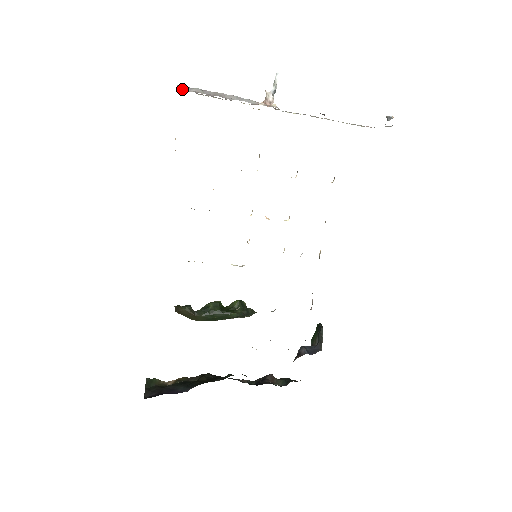
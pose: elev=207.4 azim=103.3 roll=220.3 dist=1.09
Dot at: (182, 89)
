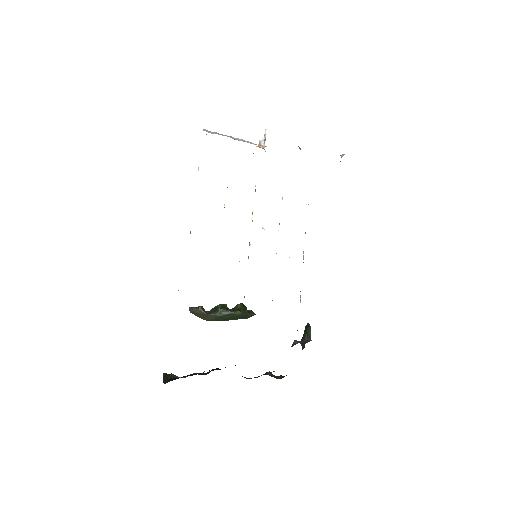
Dot at: (206, 131)
